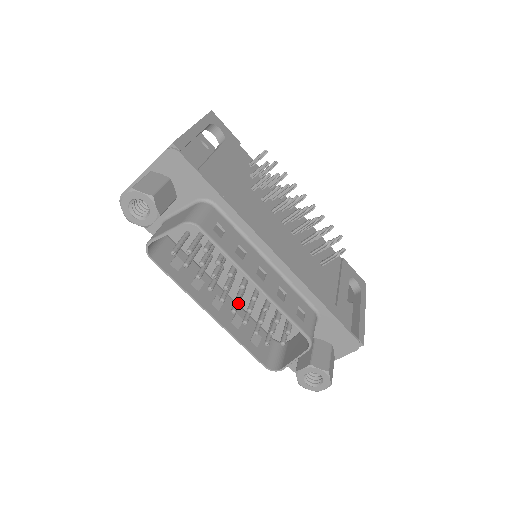
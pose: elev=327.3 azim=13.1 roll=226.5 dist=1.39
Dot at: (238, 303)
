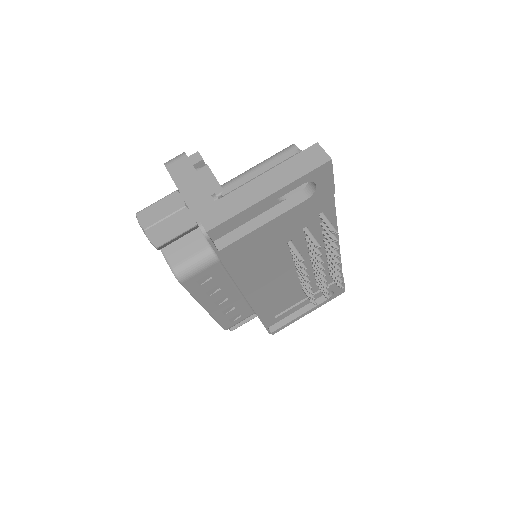
Dot at: occluded
